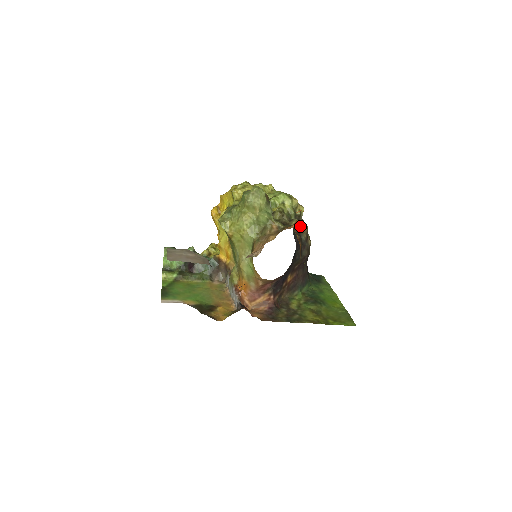
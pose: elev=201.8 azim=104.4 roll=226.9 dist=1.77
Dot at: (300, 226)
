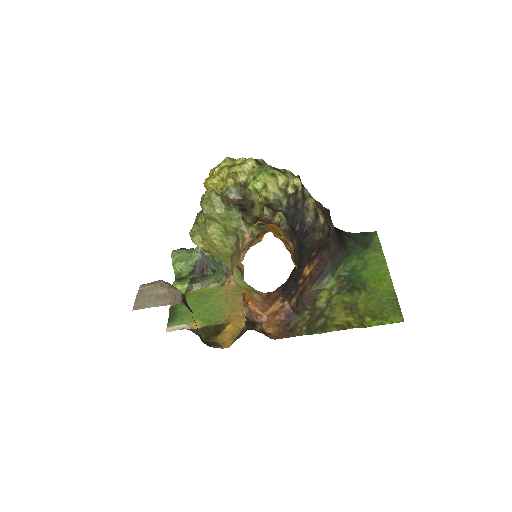
Dot at: (301, 205)
